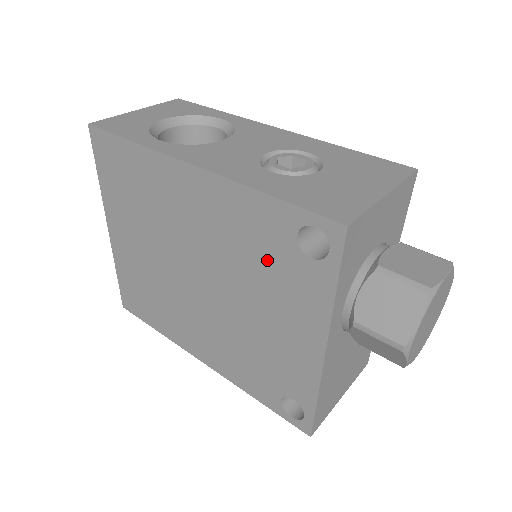
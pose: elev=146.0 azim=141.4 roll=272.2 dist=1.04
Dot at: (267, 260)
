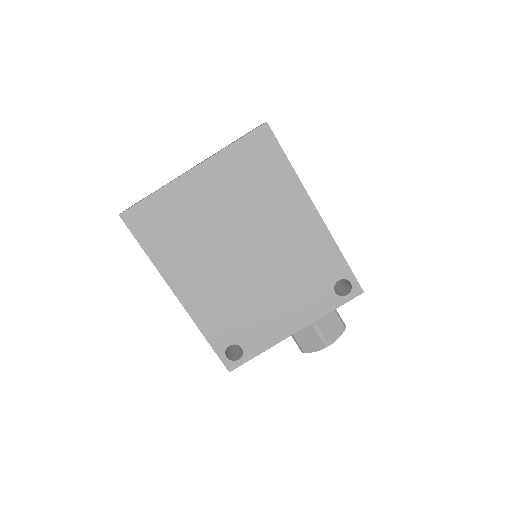
Dot at: (311, 278)
